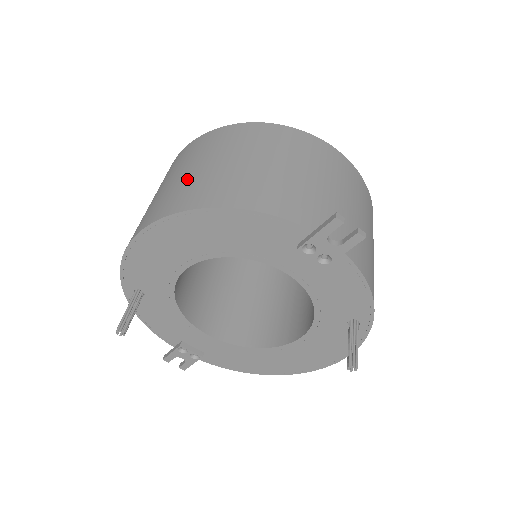
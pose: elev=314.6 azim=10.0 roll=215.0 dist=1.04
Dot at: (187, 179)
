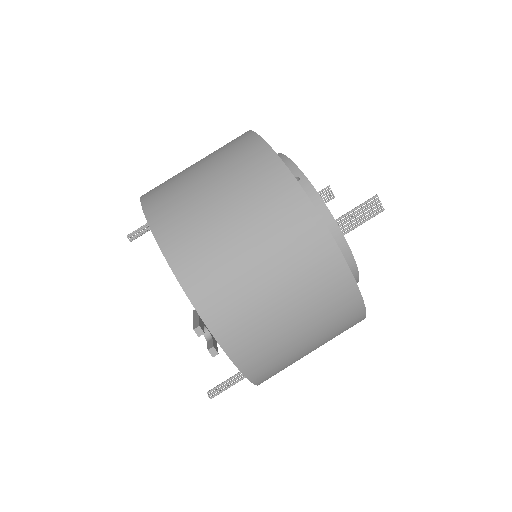
Dot at: (187, 185)
